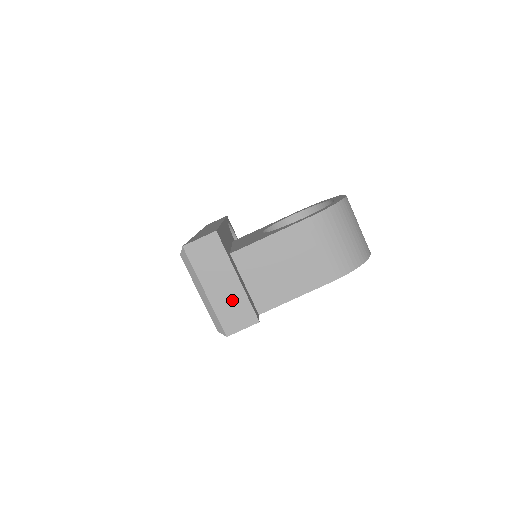
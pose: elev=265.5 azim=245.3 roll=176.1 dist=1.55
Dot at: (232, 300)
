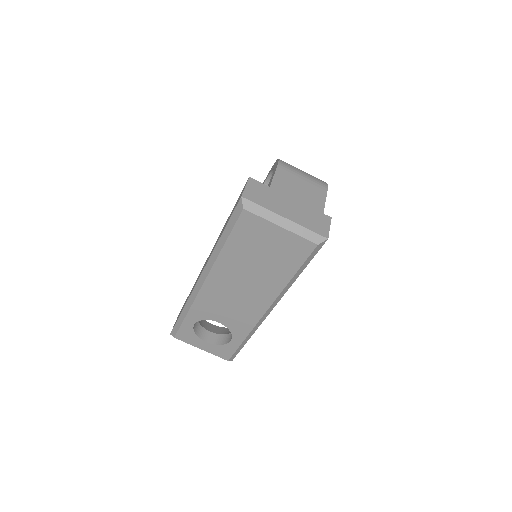
Dot at: (304, 213)
